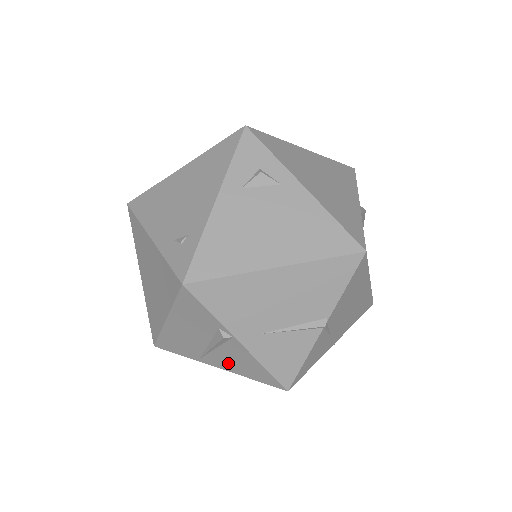
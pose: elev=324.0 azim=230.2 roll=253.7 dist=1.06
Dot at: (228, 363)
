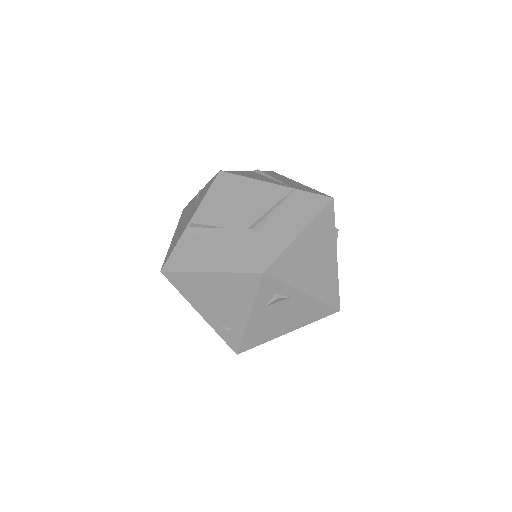
Dot at: occluded
